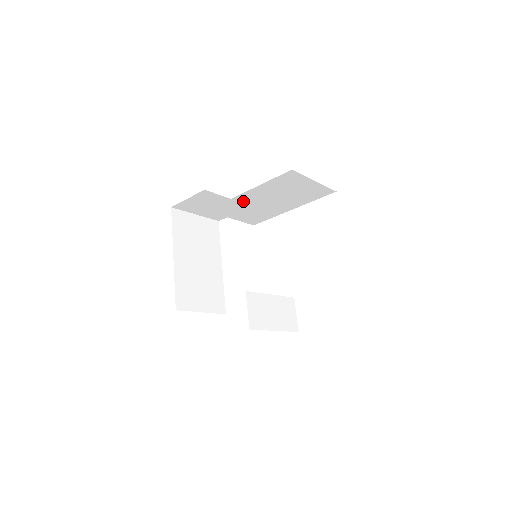
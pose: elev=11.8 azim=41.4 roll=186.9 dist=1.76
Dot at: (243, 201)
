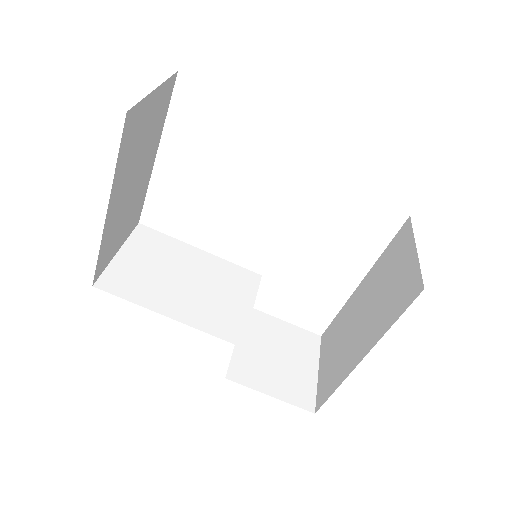
Dot at: occluded
